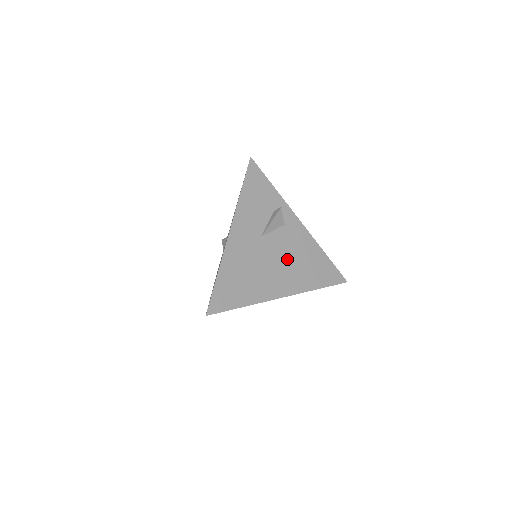
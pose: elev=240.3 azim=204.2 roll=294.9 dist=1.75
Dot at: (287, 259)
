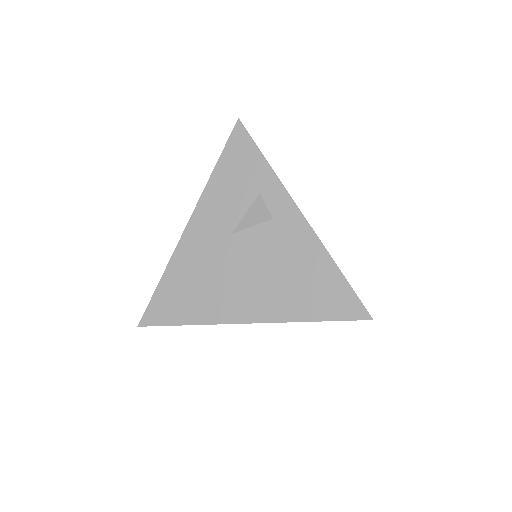
Dot at: (266, 270)
